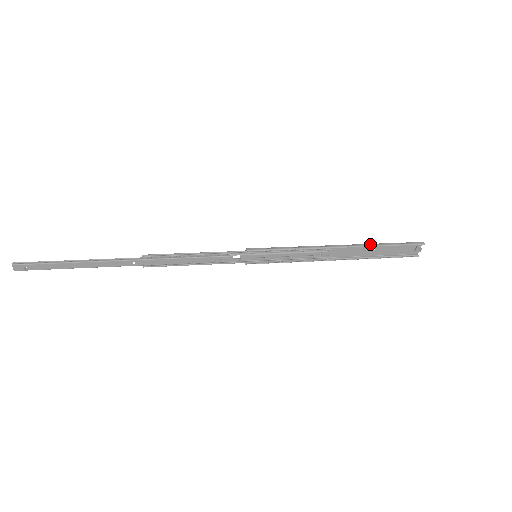
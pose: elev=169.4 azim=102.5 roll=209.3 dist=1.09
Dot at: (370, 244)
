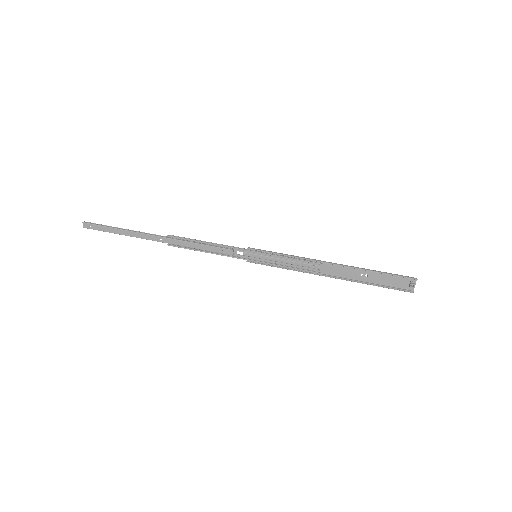
Dot at: (361, 268)
